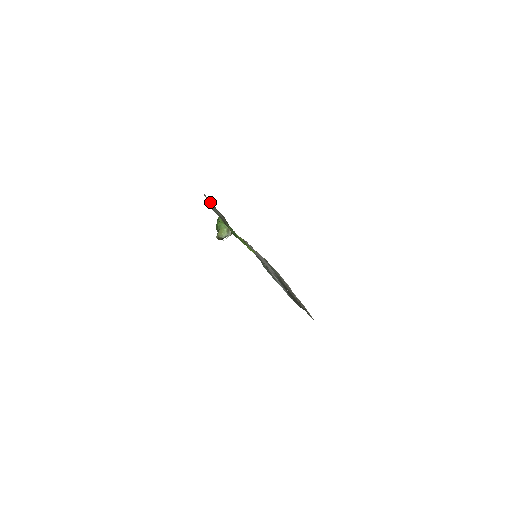
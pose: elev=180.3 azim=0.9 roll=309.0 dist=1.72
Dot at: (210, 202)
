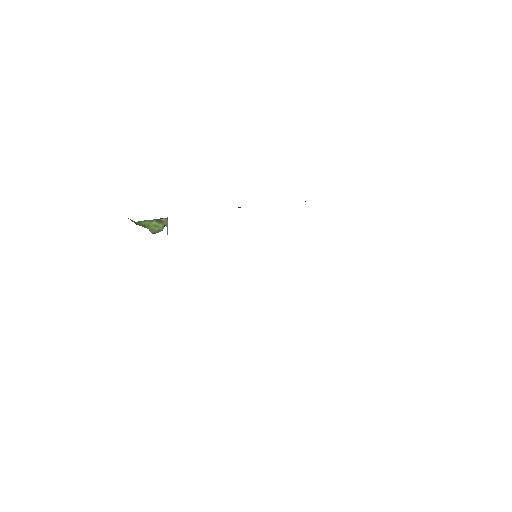
Dot at: occluded
